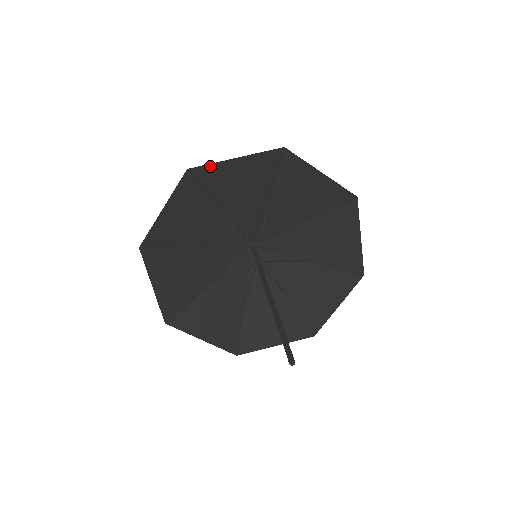
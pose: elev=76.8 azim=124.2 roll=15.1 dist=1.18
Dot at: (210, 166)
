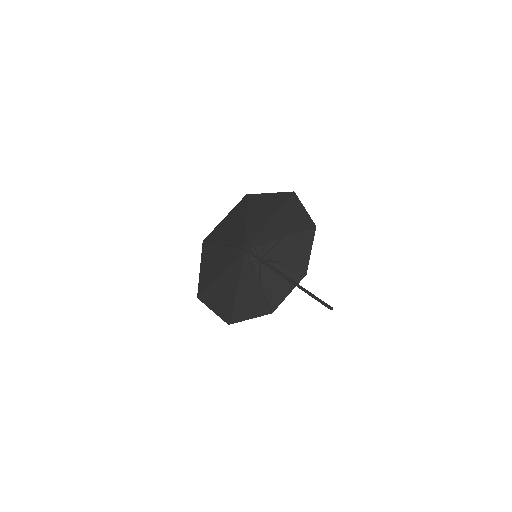
Dot at: (257, 195)
